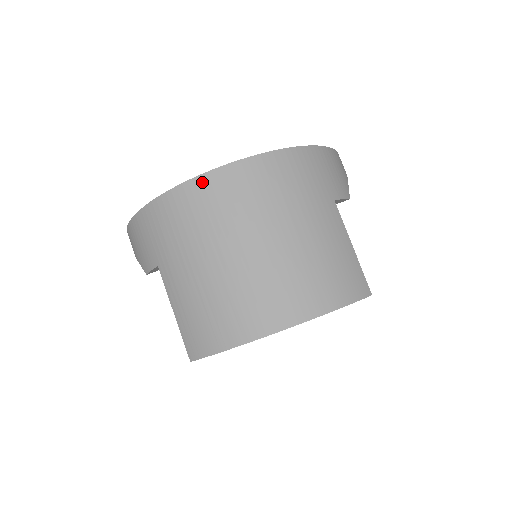
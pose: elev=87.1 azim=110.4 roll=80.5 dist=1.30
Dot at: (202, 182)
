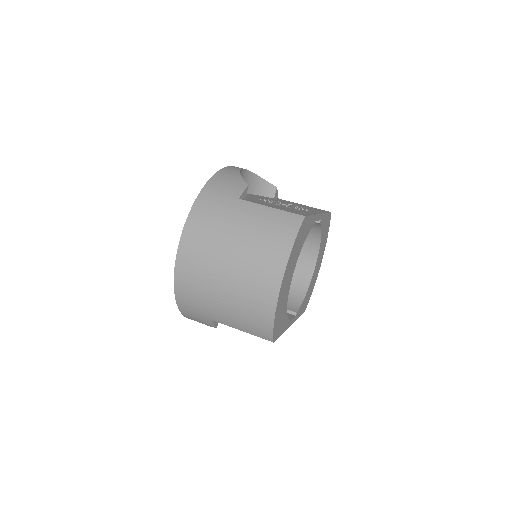
Dot at: (179, 268)
